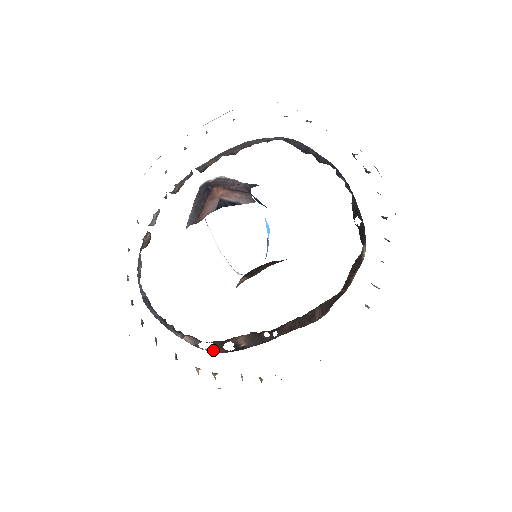
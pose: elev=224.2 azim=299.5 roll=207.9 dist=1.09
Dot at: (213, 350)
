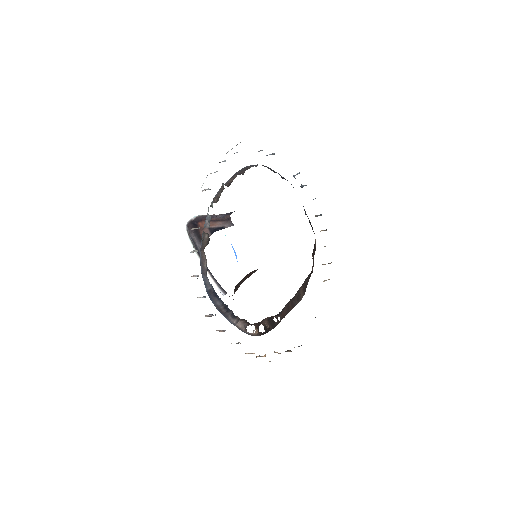
Dot at: (255, 332)
